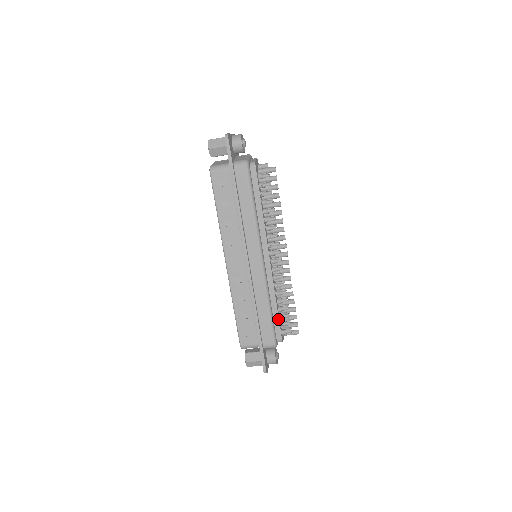
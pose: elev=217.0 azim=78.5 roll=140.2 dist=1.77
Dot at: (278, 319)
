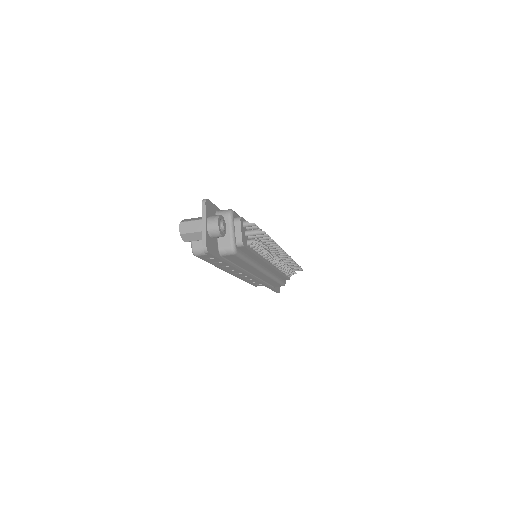
Dot at: (284, 277)
